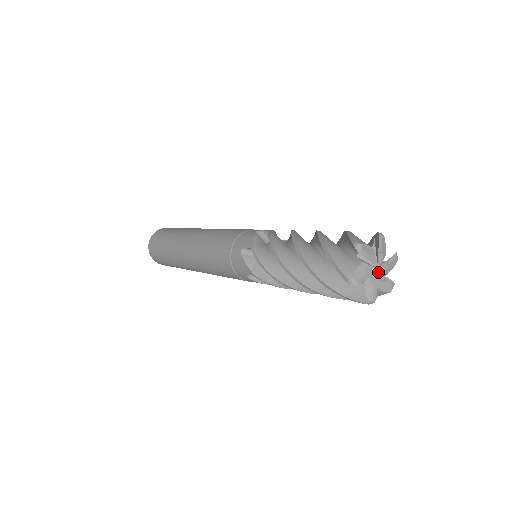
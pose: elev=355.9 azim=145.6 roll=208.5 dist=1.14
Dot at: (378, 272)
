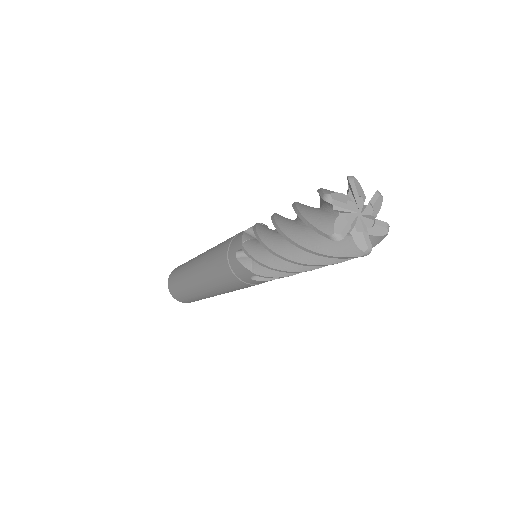
Dot at: (363, 217)
